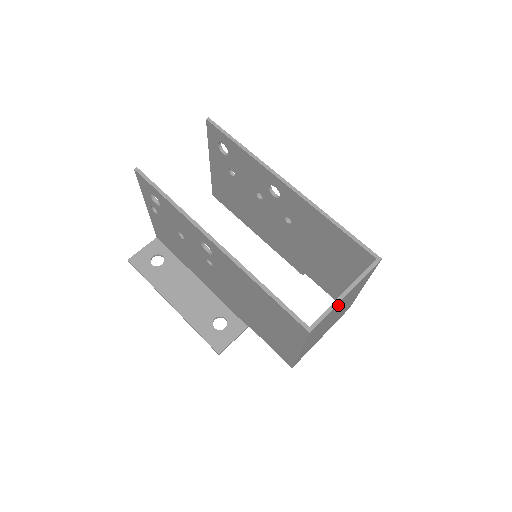
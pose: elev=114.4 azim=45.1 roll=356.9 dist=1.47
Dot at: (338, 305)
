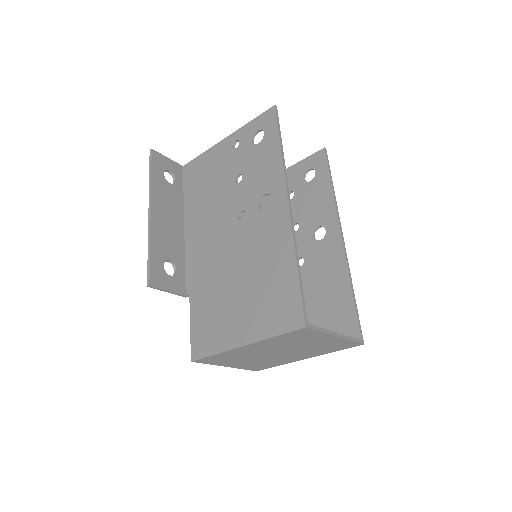
Dot at: (321, 338)
